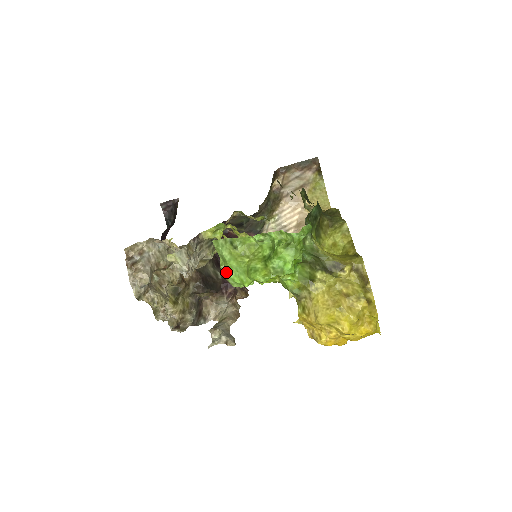
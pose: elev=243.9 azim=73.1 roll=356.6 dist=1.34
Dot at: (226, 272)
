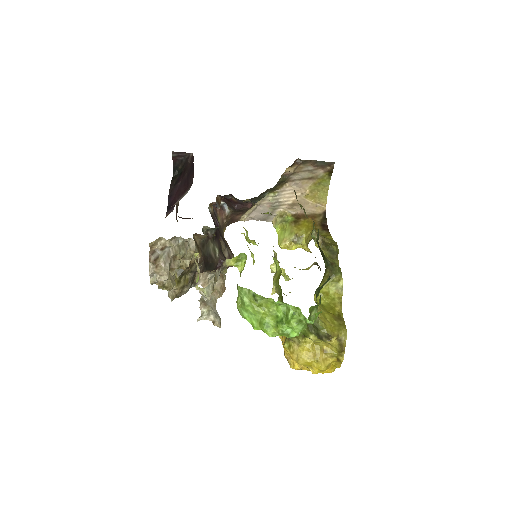
Dot at: (241, 309)
